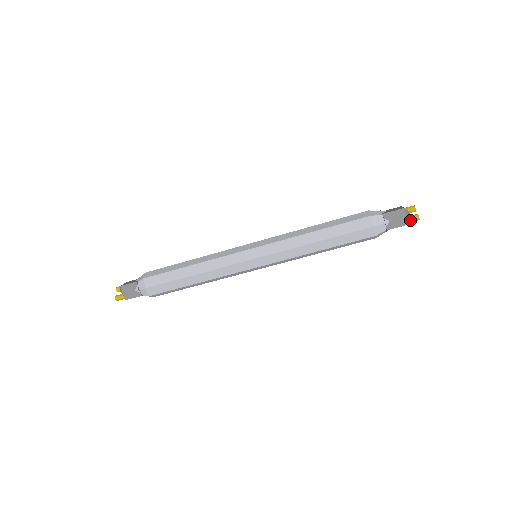
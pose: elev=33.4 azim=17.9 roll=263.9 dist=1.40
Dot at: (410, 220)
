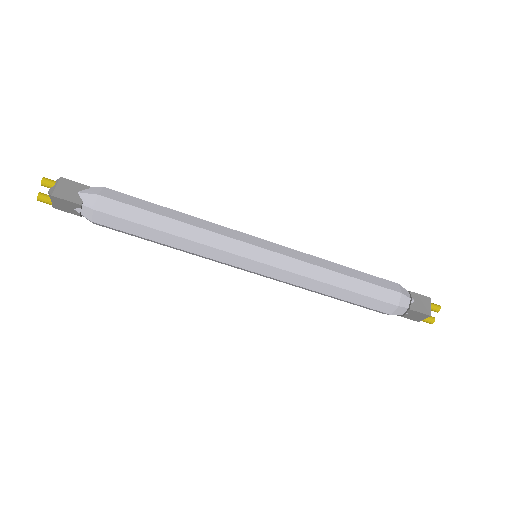
Dot at: (424, 321)
